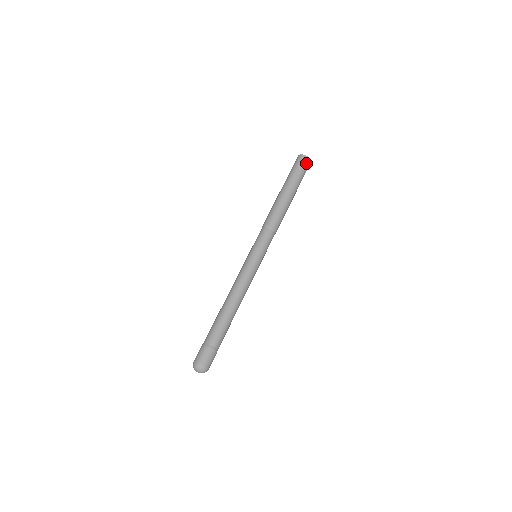
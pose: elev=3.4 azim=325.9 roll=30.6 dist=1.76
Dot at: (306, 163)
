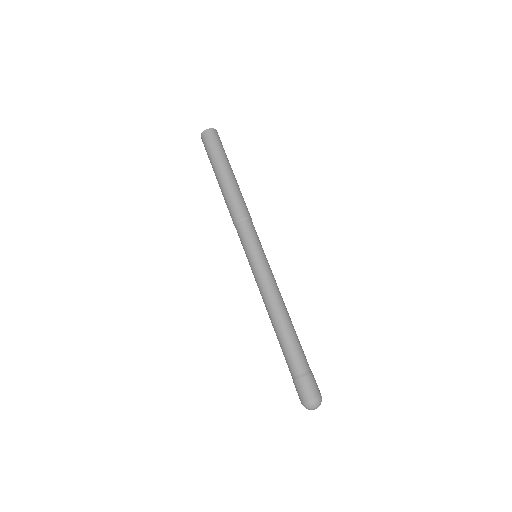
Dot at: (207, 138)
